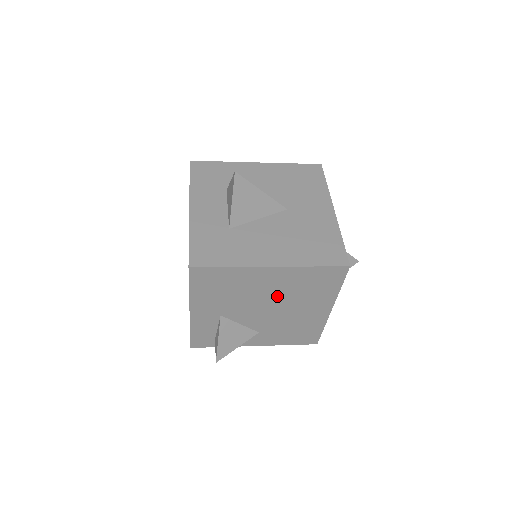
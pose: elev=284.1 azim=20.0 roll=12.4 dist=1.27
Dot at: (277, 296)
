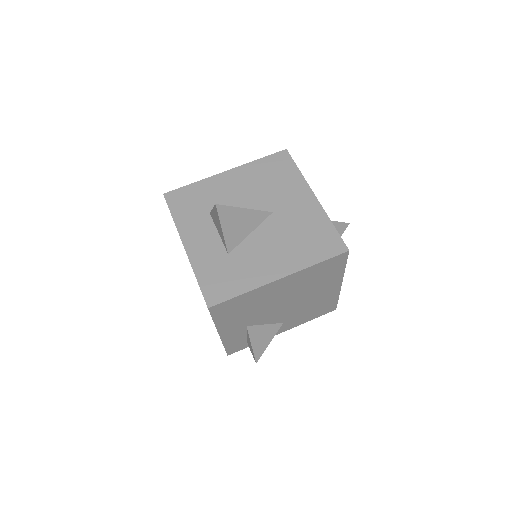
Dot at: (291, 295)
